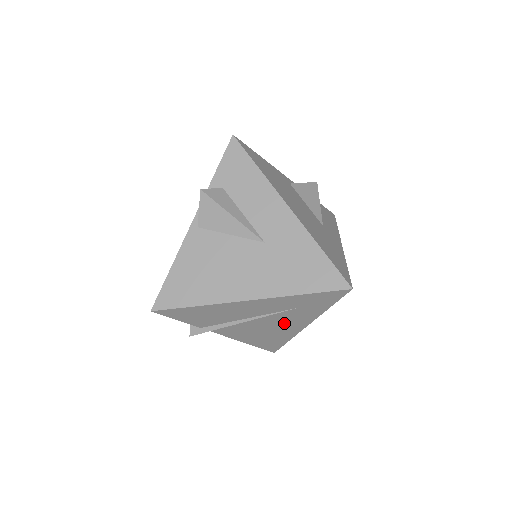
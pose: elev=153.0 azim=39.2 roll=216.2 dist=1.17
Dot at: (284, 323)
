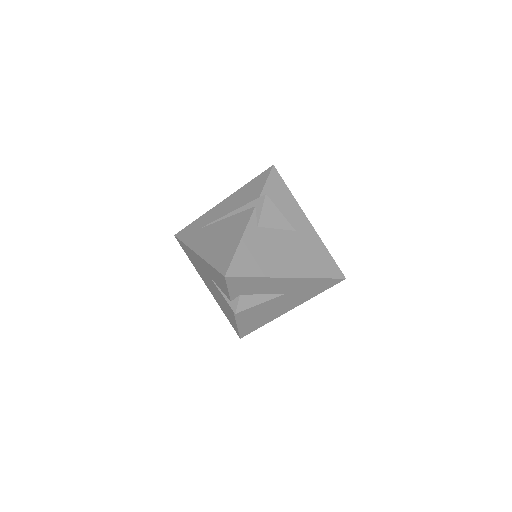
Dot at: occluded
